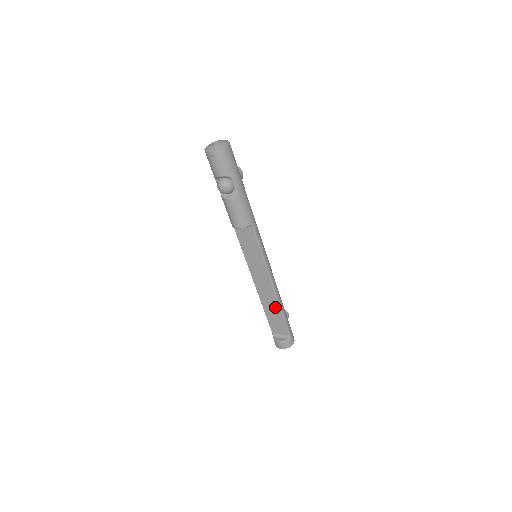
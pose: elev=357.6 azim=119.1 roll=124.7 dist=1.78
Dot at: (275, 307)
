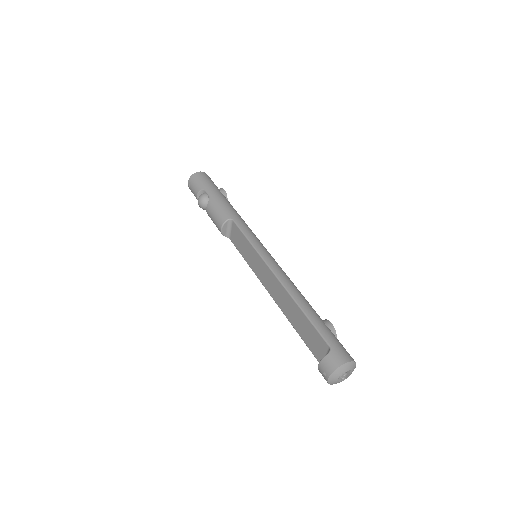
Dot at: (294, 308)
